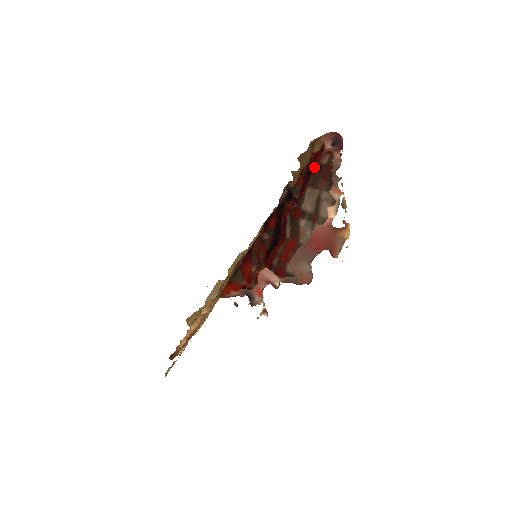
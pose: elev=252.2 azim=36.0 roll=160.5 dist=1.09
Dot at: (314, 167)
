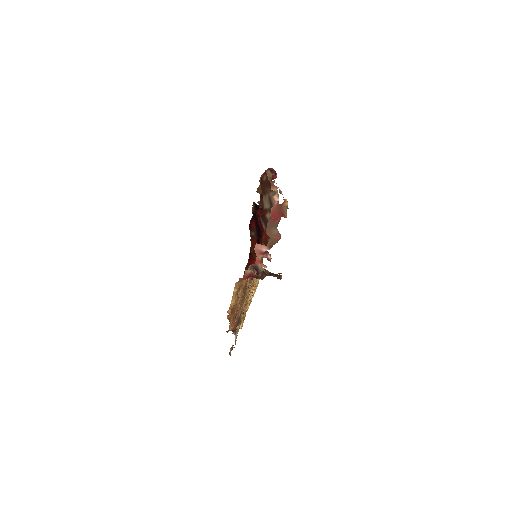
Dot at: (261, 184)
